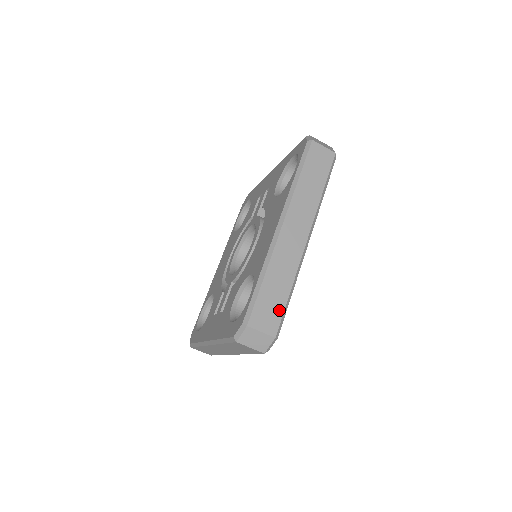
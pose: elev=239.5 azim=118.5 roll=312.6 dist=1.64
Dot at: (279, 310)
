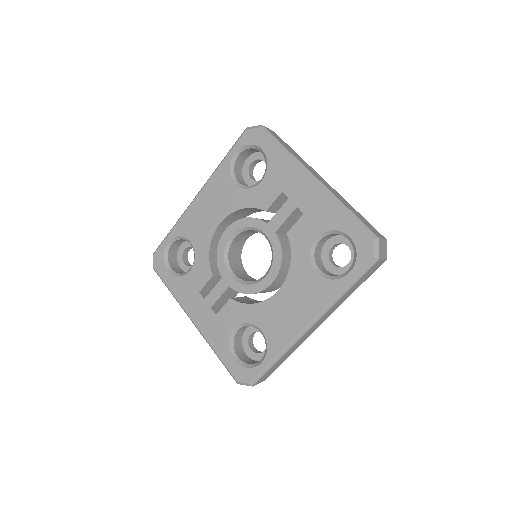
Dot at: occluded
